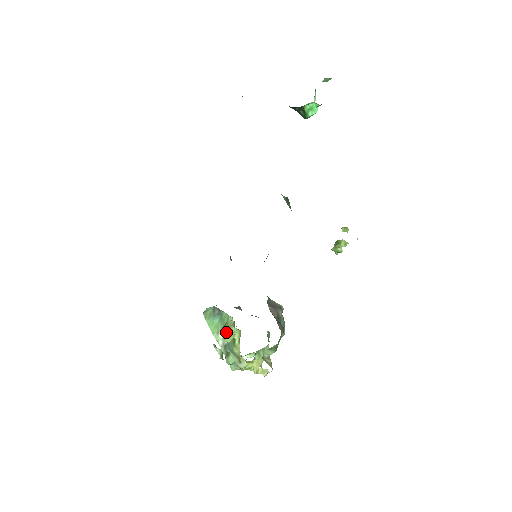
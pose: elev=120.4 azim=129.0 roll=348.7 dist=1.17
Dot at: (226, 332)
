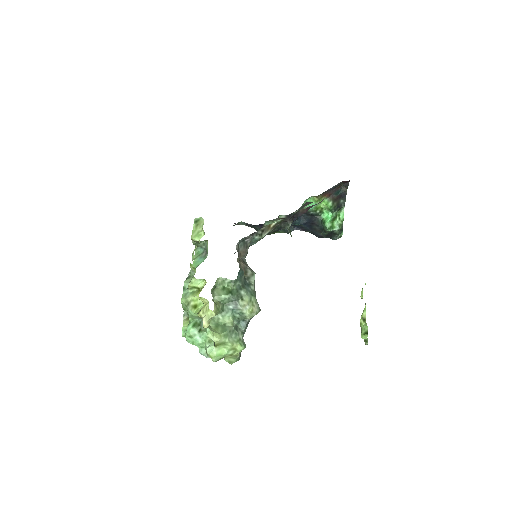
Dot at: (196, 231)
